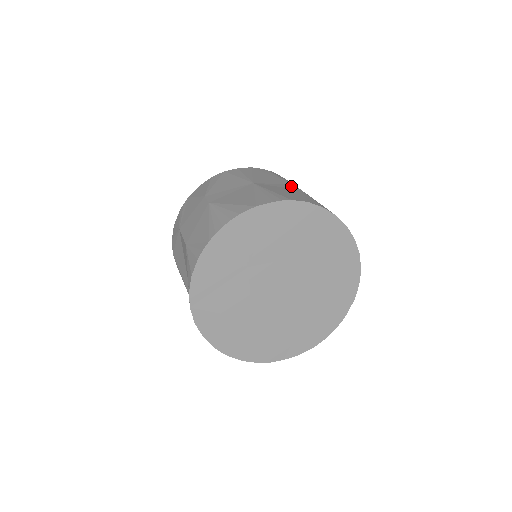
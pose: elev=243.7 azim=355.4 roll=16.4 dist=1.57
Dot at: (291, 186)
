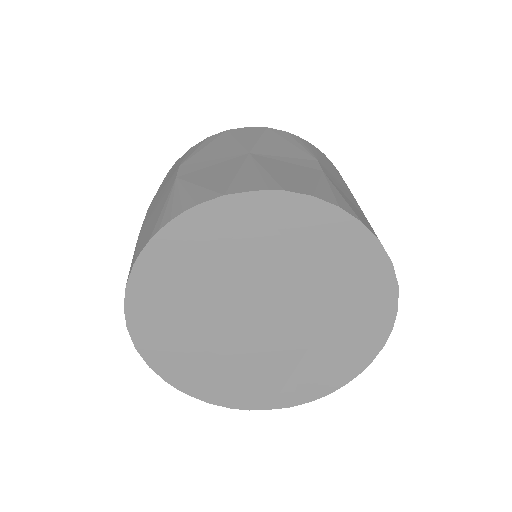
Dot at: (310, 163)
